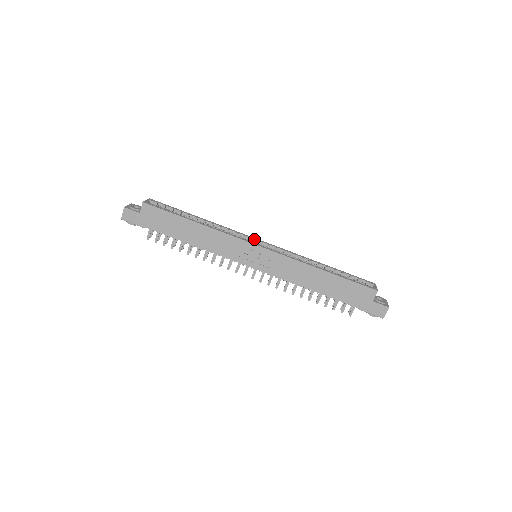
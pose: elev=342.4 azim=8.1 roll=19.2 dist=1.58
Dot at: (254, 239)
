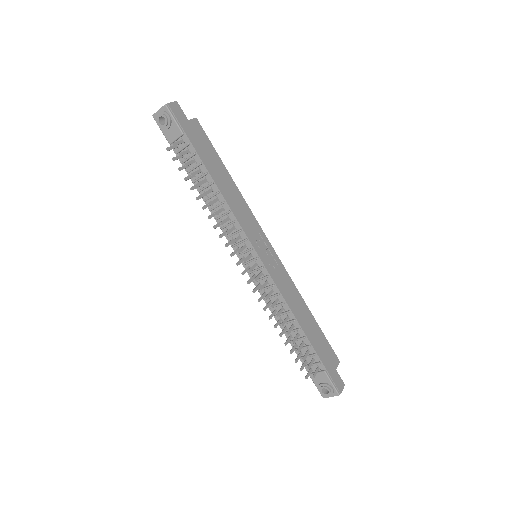
Dot at: occluded
